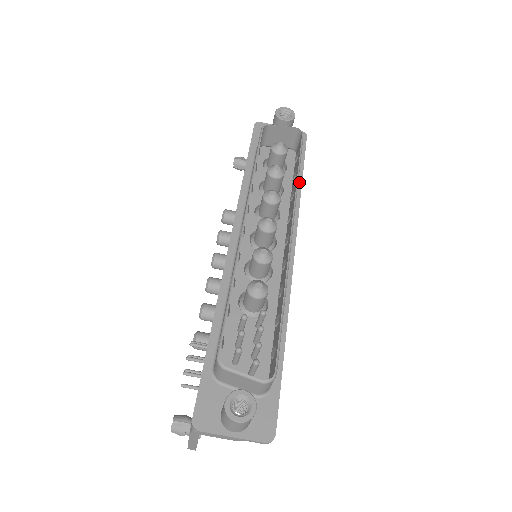
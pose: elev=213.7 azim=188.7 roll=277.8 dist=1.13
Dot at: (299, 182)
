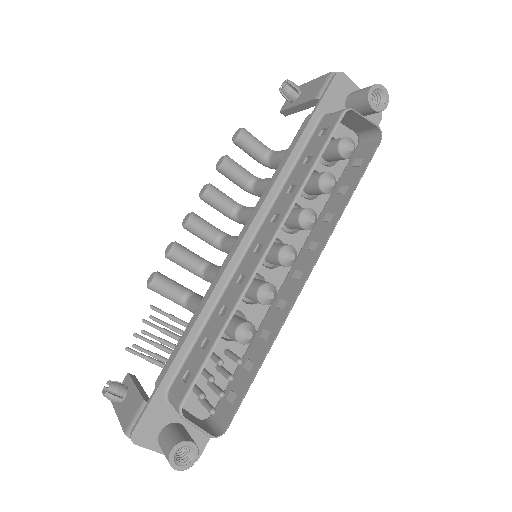
Dot at: occluded
